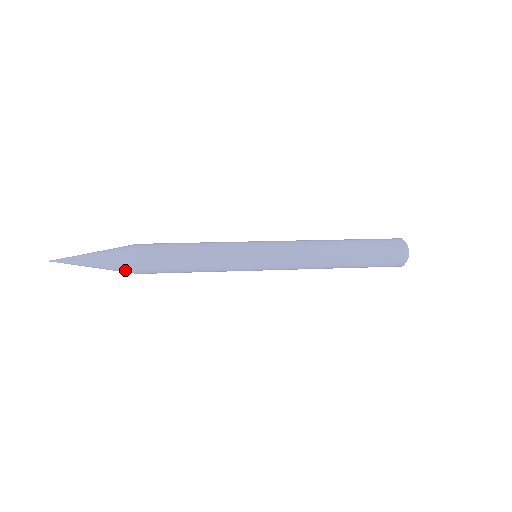
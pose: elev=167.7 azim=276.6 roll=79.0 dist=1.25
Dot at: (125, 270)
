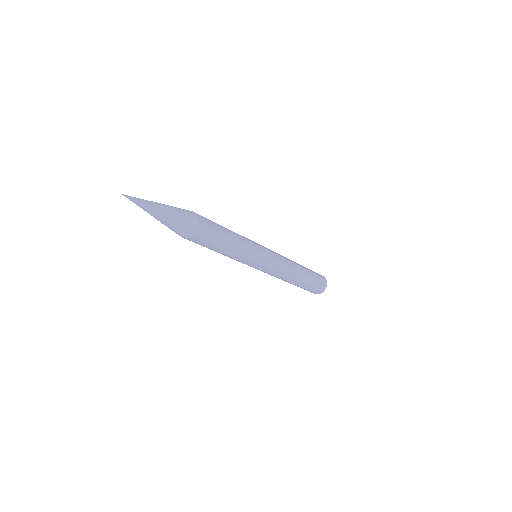
Dot at: (184, 229)
